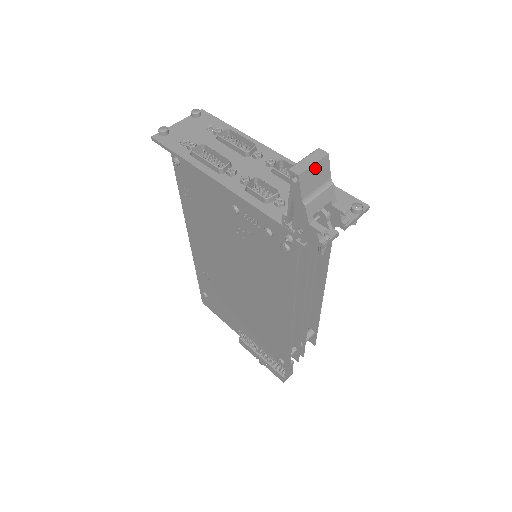
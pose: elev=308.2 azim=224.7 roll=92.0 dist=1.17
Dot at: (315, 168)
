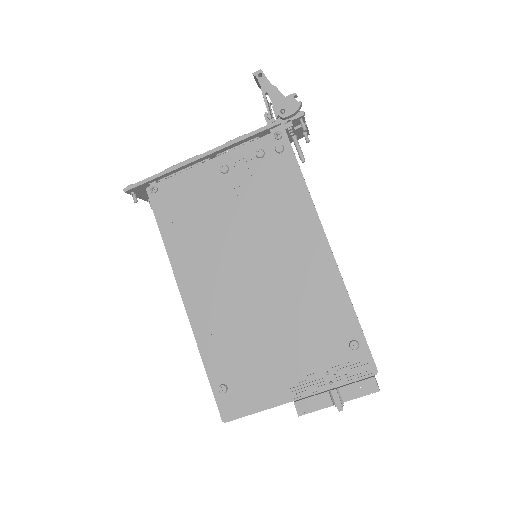
Dot at: occluded
